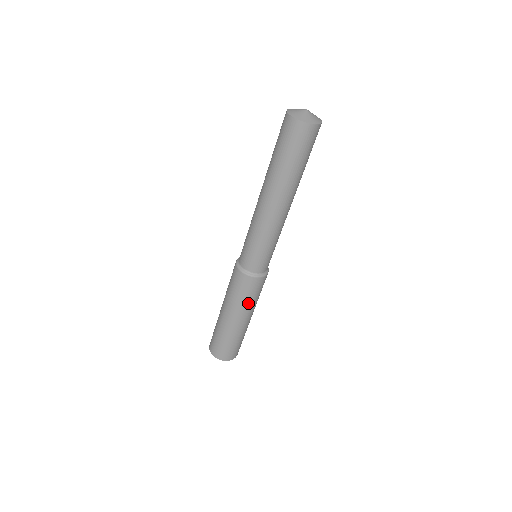
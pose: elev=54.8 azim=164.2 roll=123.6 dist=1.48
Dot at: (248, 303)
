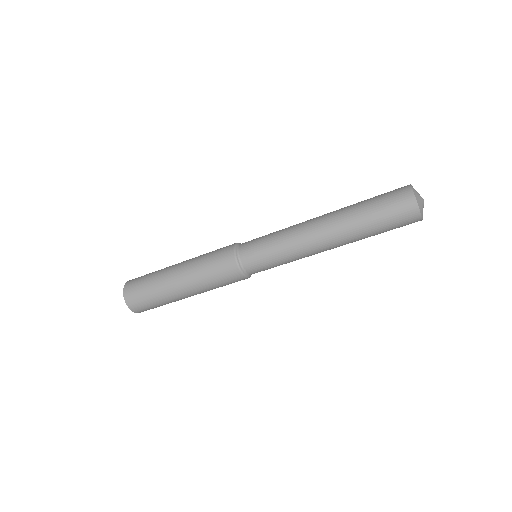
Dot at: occluded
